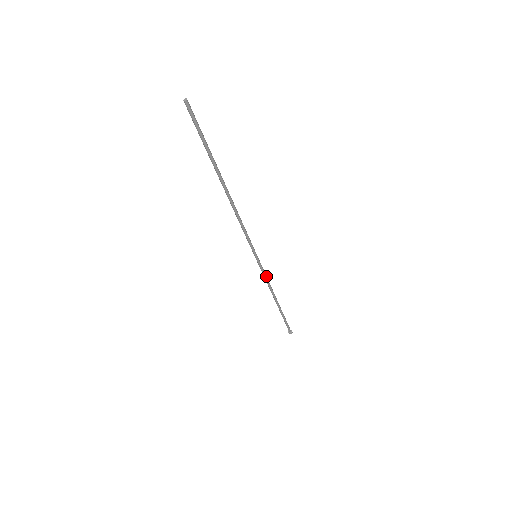
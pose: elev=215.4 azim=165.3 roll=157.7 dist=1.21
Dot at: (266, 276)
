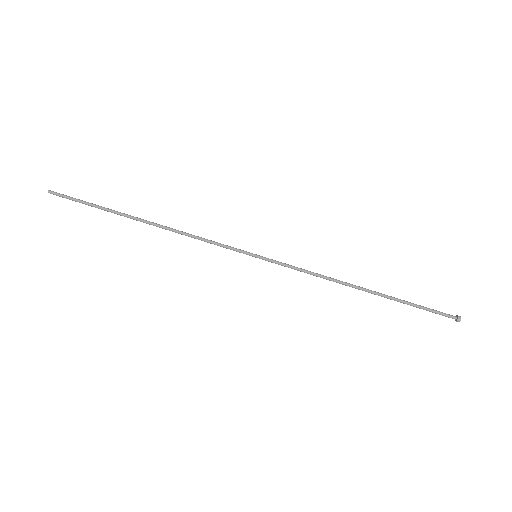
Dot at: (300, 269)
